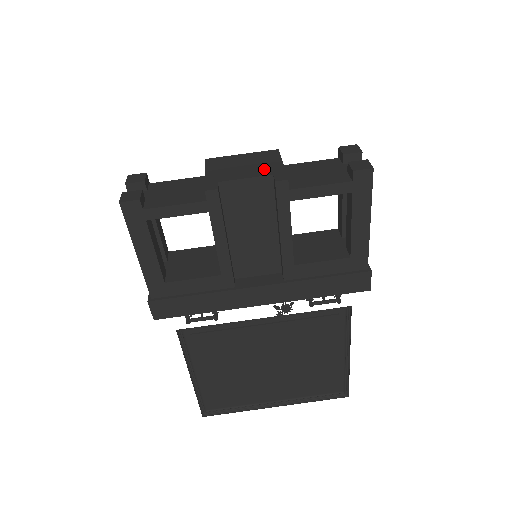
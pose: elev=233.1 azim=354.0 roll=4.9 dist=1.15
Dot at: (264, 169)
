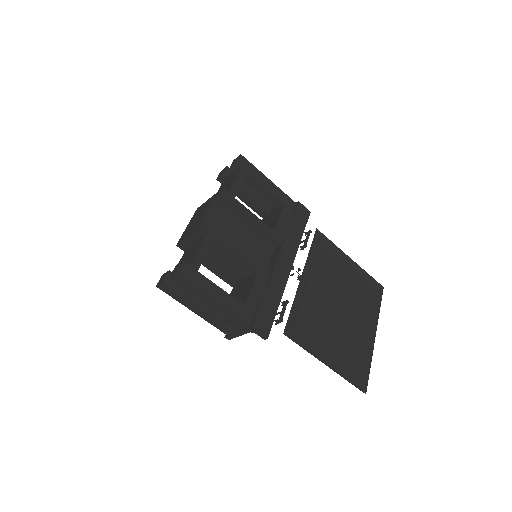
Dot at: (207, 205)
